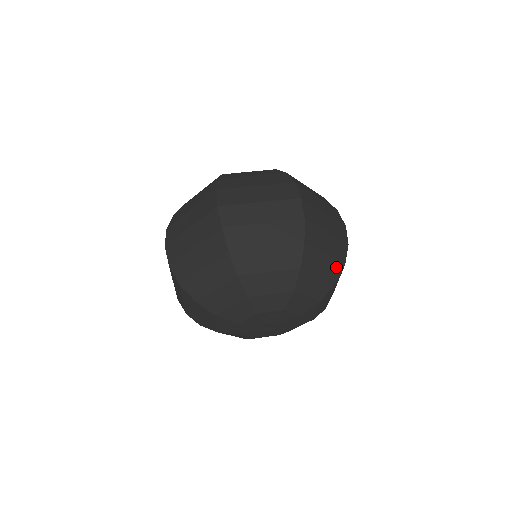
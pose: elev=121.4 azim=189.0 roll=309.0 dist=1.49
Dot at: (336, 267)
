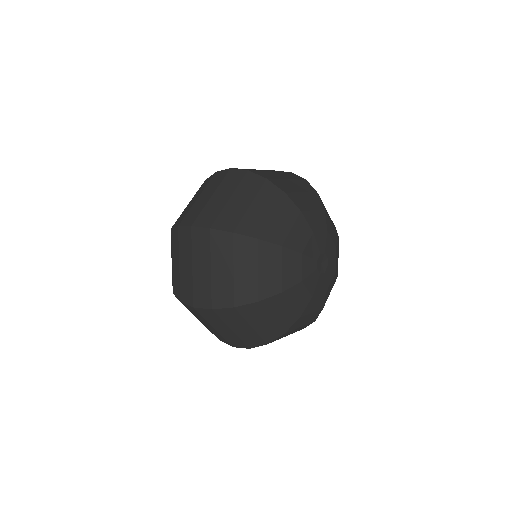
Dot at: (303, 184)
